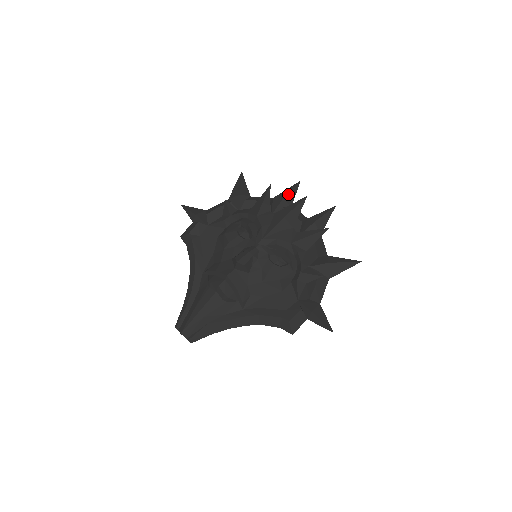
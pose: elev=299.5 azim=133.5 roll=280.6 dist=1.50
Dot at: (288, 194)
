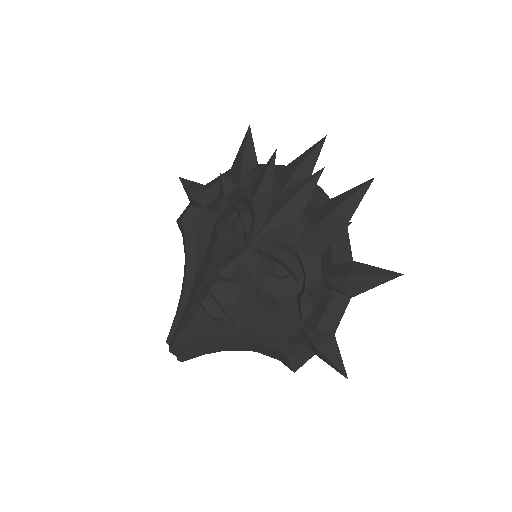
Dot at: (304, 160)
